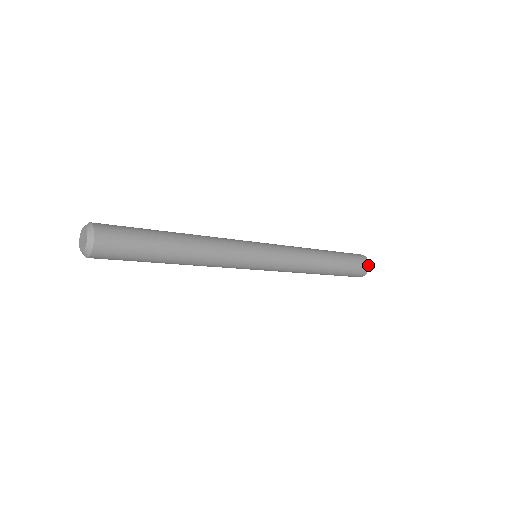
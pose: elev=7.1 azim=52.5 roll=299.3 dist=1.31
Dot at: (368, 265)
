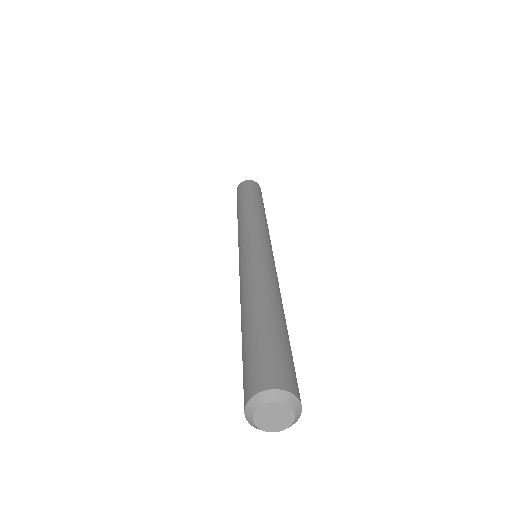
Dot at: occluded
